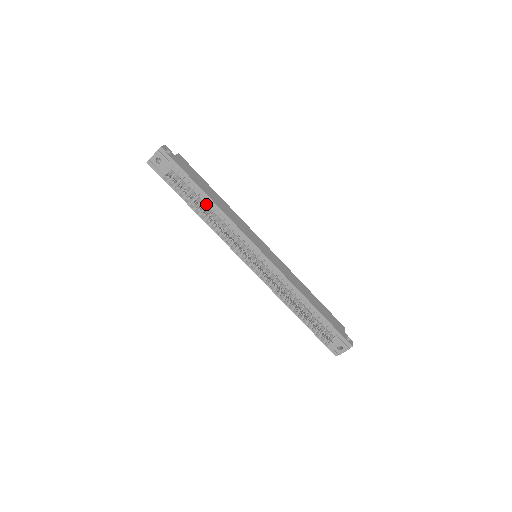
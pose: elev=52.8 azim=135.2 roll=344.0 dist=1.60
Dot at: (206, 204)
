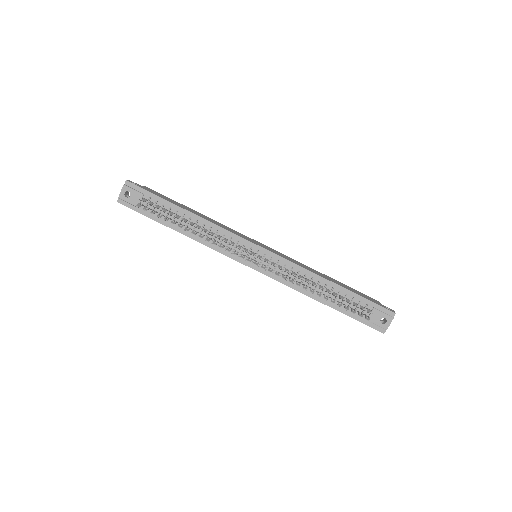
Dot at: (187, 219)
